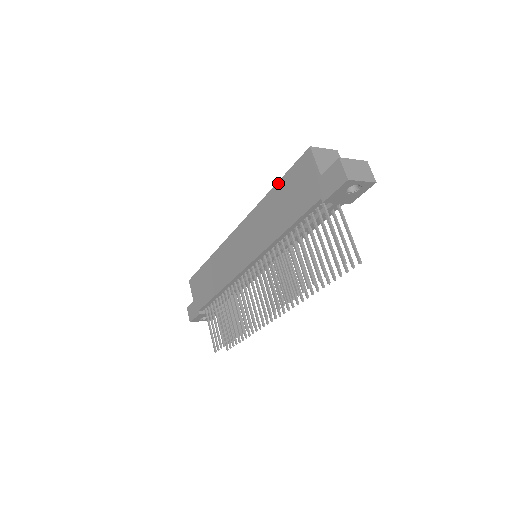
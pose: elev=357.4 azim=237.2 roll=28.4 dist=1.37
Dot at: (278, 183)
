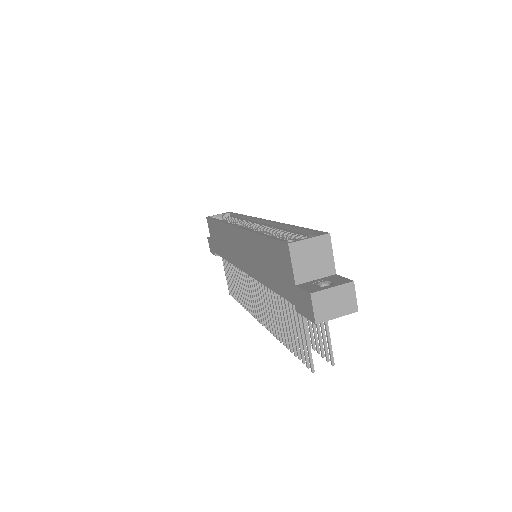
Dot at: (263, 237)
